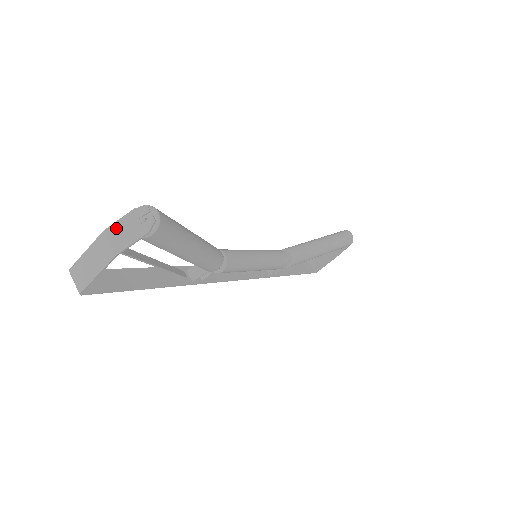
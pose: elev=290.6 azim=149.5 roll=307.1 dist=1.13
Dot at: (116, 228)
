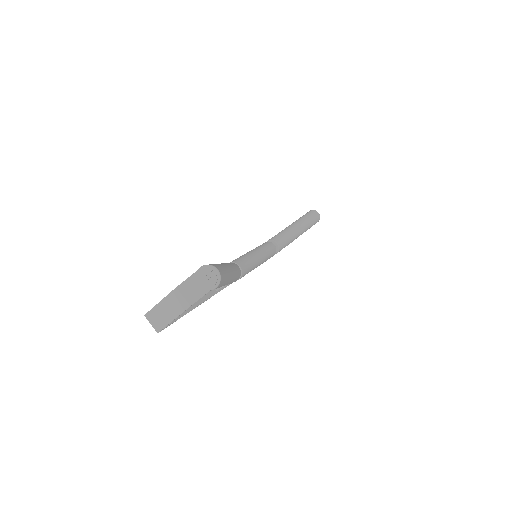
Dot at: (186, 285)
